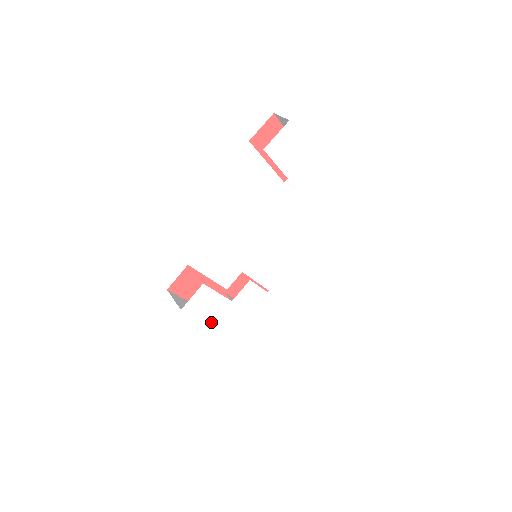
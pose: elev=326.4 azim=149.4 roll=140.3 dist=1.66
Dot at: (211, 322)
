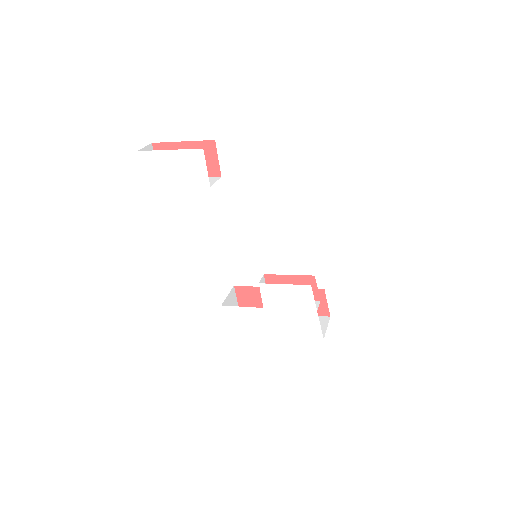
Dot at: (265, 332)
